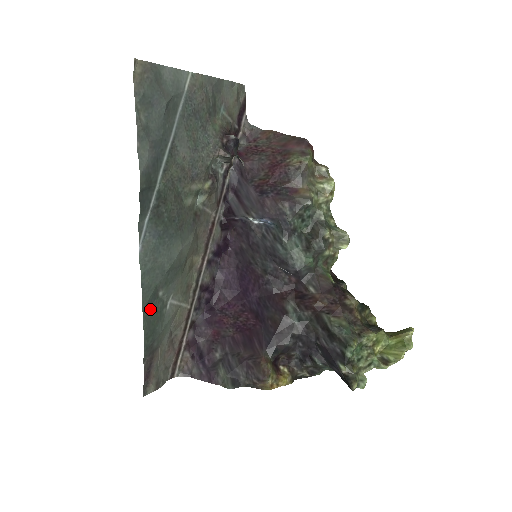
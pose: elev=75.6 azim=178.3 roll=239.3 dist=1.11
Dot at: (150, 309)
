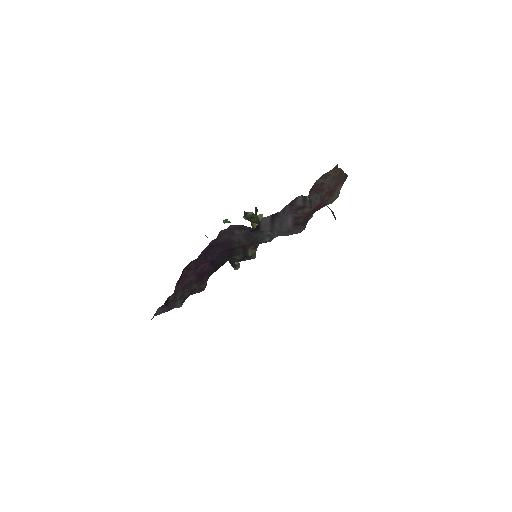
Dot at: occluded
